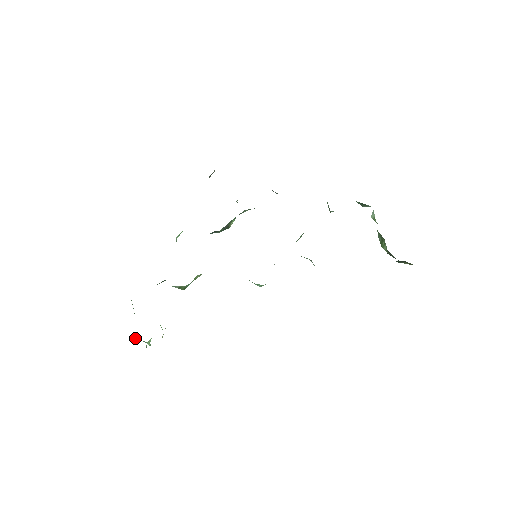
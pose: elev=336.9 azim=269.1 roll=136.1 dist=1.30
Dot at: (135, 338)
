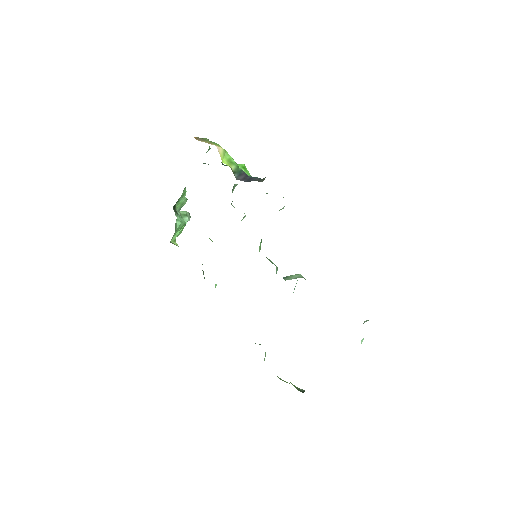
Dot at: (183, 212)
